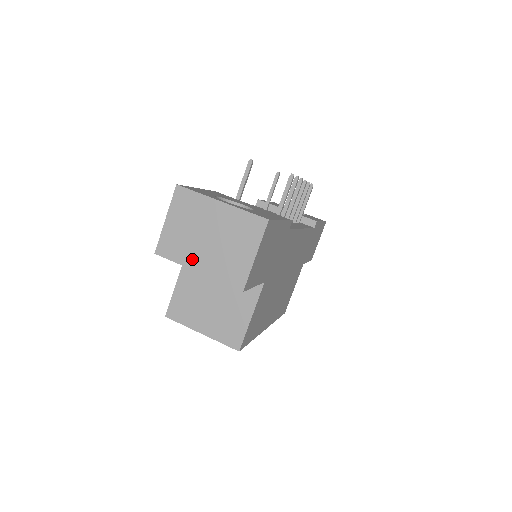
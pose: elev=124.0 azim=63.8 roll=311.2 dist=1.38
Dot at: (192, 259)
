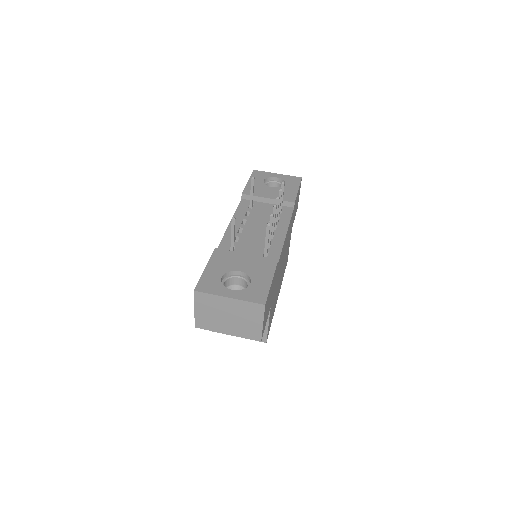
Dot at: (221, 328)
